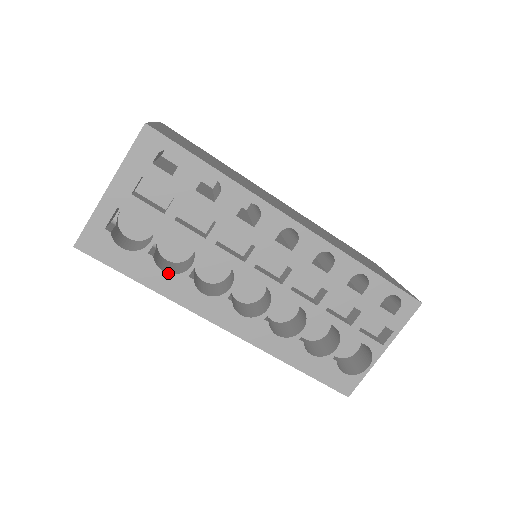
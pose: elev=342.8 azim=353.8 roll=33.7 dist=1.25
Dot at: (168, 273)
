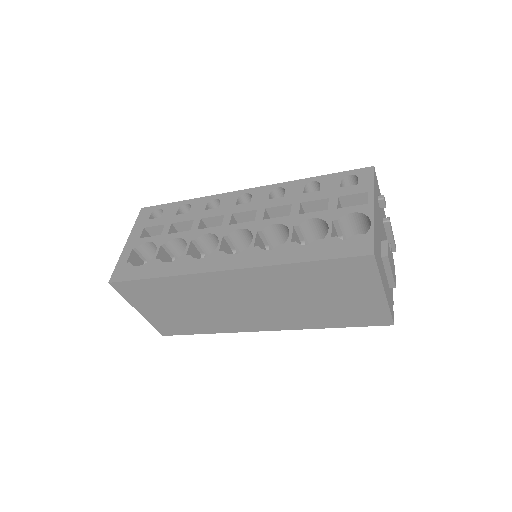
Dot at: (171, 262)
